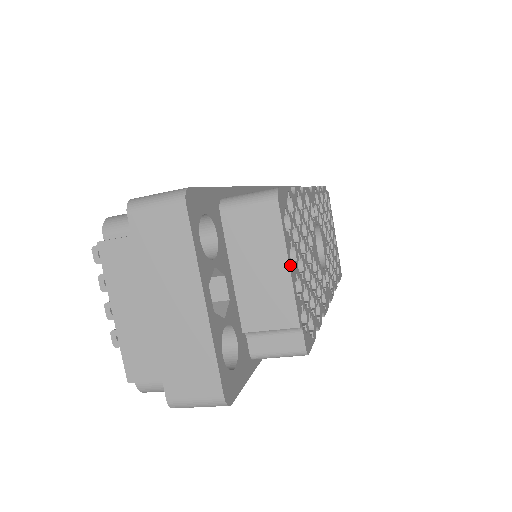
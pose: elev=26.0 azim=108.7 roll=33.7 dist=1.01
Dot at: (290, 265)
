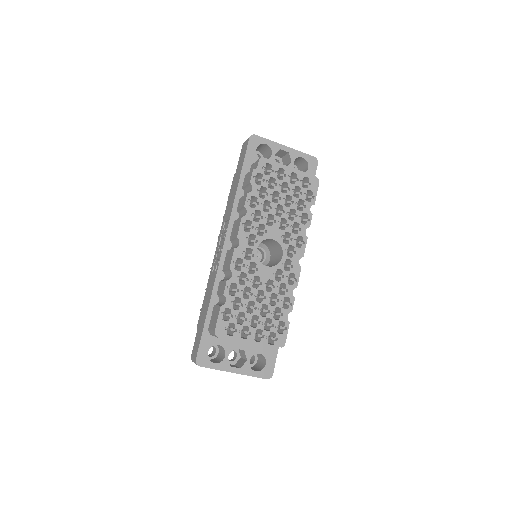
Dot at: (245, 342)
